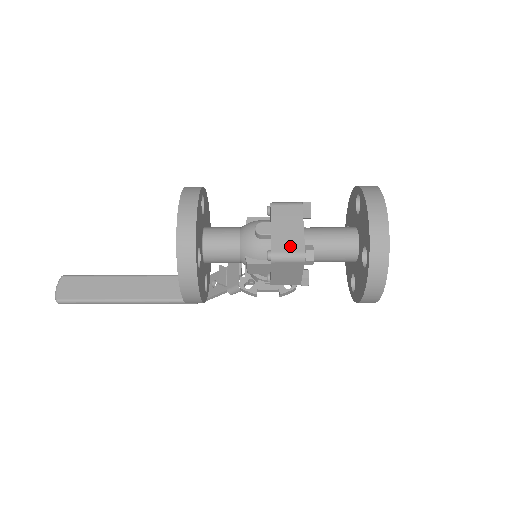
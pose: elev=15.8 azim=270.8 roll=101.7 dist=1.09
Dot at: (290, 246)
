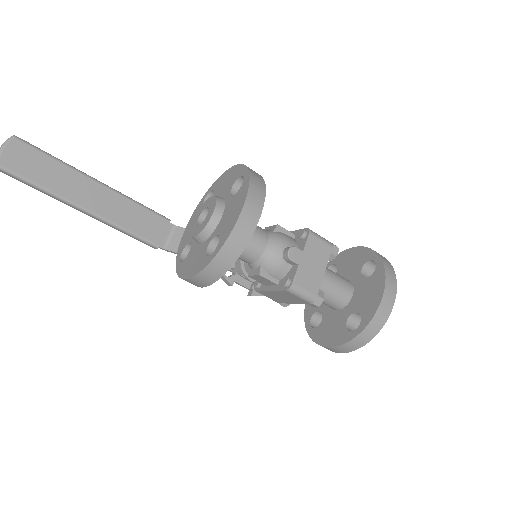
Dot at: (309, 285)
